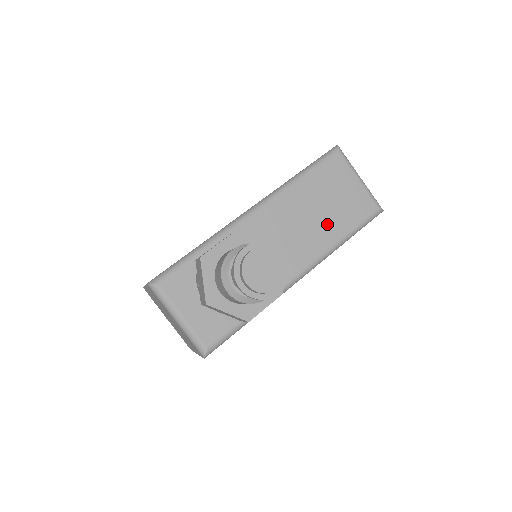
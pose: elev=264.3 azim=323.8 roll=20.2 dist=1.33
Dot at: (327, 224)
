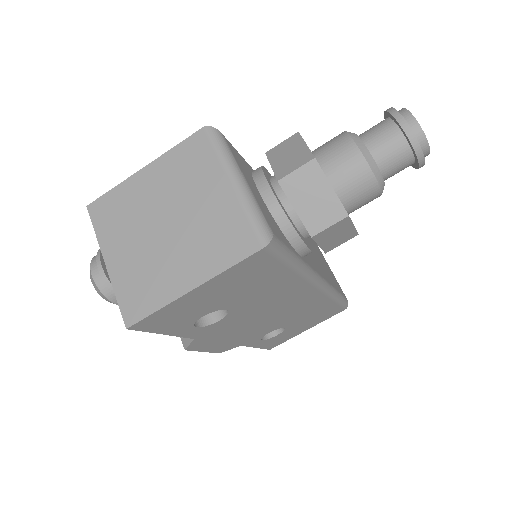
Dot at: (325, 269)
